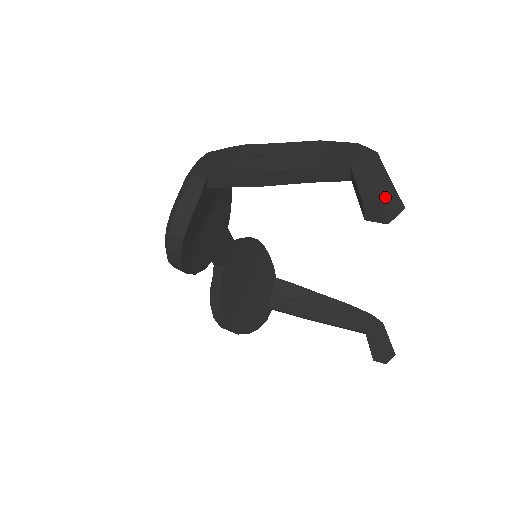
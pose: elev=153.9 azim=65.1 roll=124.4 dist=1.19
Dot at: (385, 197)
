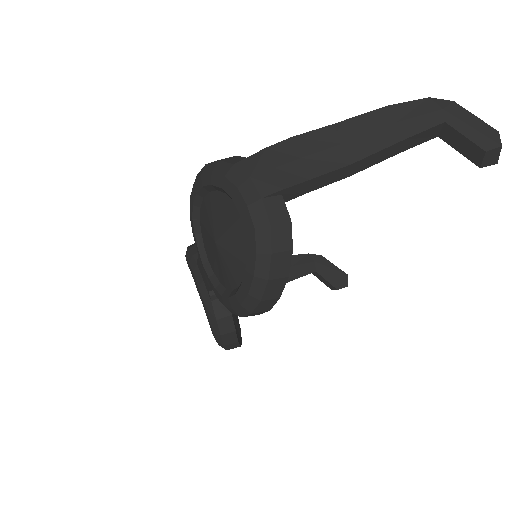
Dot at: (499, 140)
